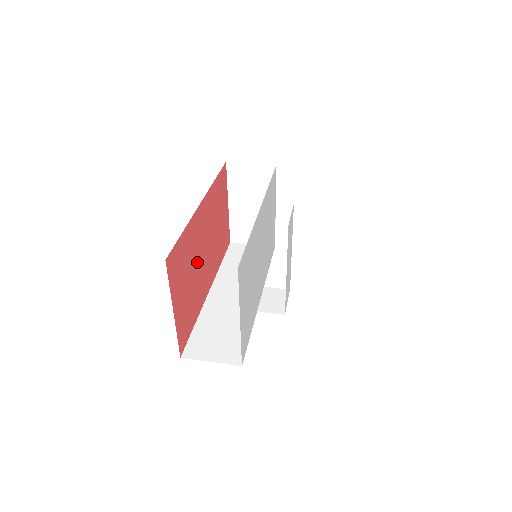
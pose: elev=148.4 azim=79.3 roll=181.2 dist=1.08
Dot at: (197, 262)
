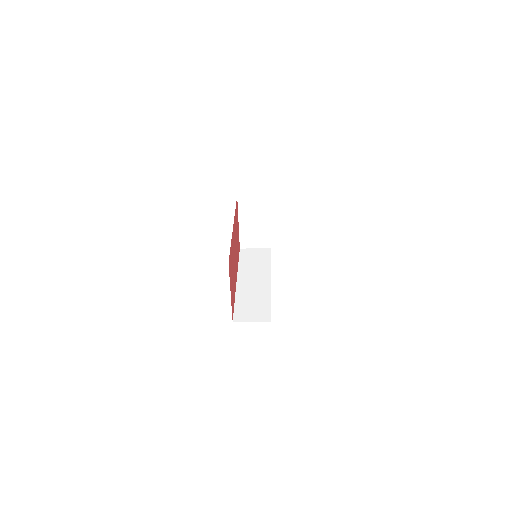
Dot at: (233, 263)
